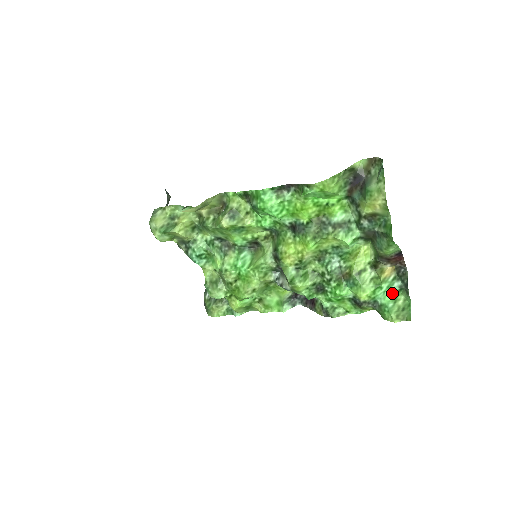
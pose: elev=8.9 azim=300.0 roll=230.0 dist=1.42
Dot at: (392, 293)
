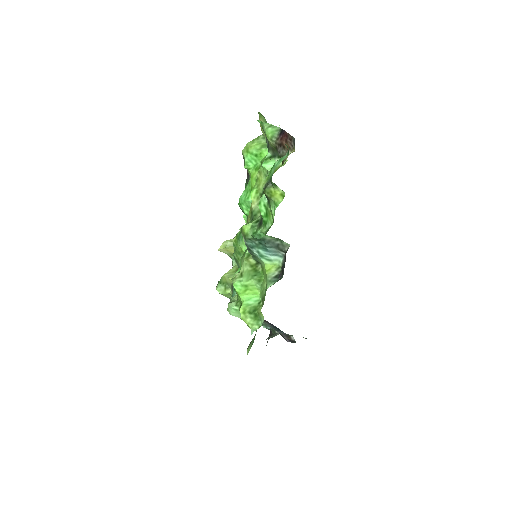
Dot at: occluded
